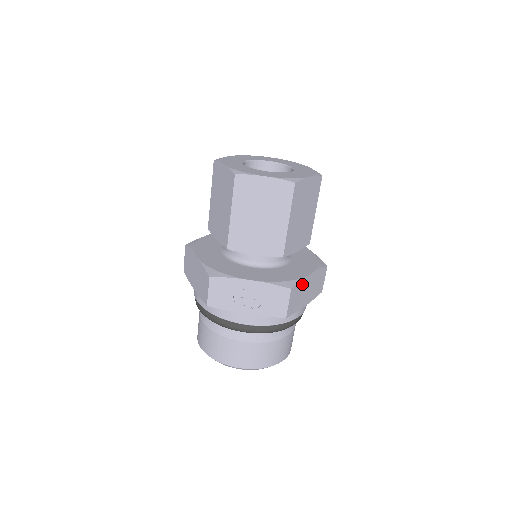
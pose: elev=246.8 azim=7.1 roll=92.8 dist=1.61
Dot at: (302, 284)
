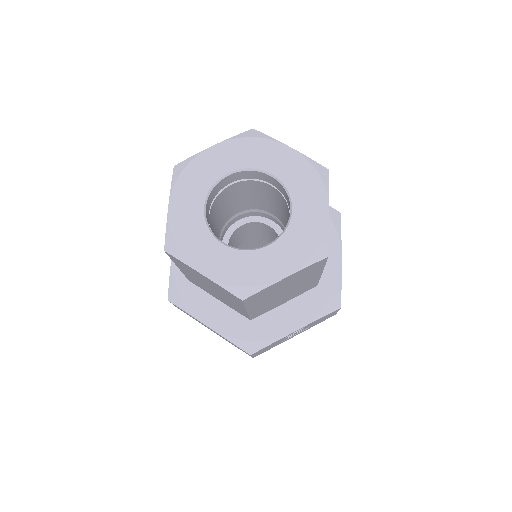
Dot at: (340, 279)
